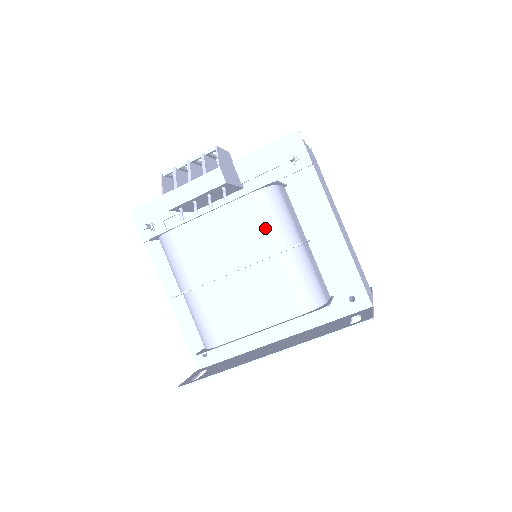
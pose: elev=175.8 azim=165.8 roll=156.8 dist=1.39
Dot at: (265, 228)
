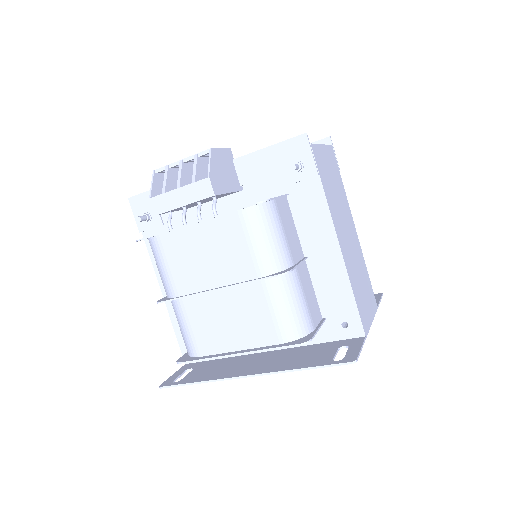
Dot at: (252, 250)
